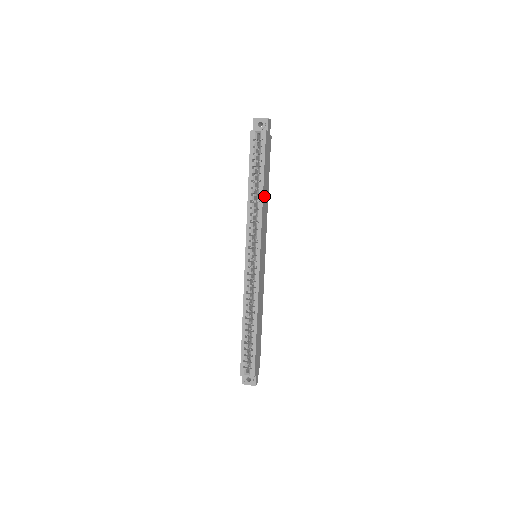
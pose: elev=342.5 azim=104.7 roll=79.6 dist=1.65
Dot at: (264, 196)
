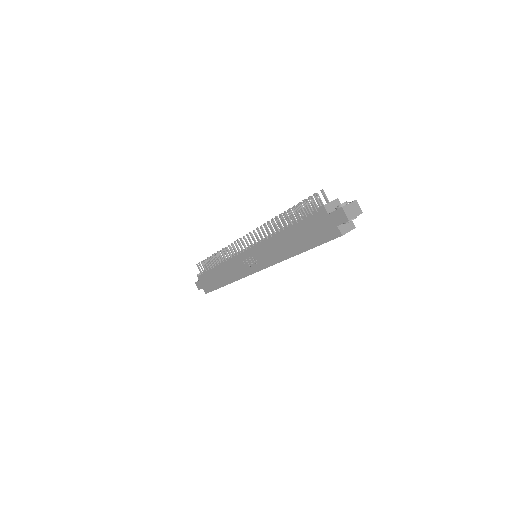
Dot at: occluded
